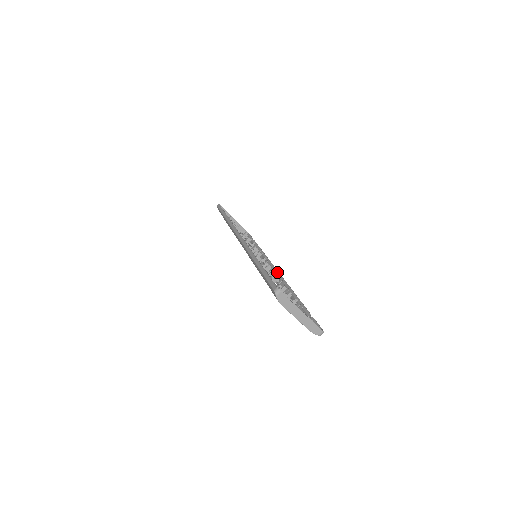
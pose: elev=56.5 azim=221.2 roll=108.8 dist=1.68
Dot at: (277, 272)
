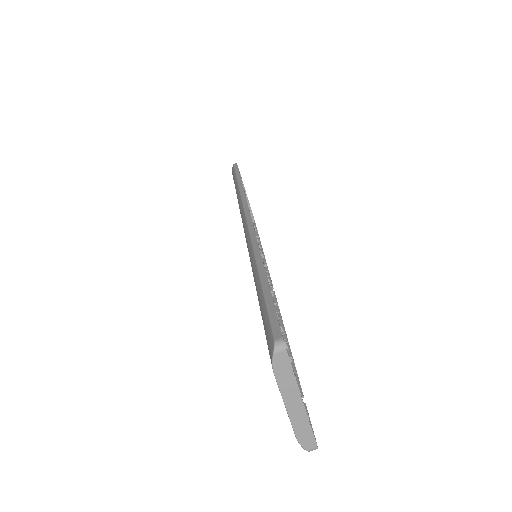
Dot at: occluded
